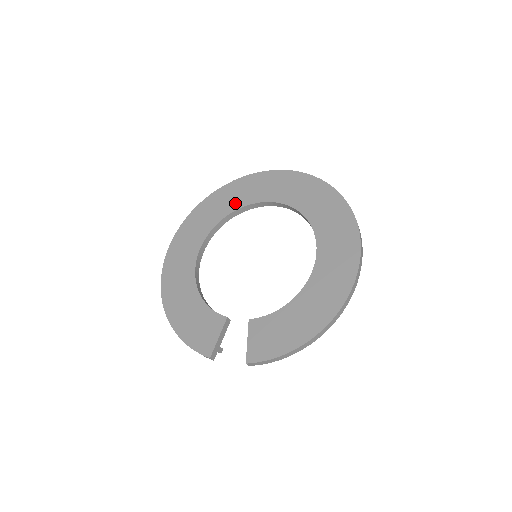
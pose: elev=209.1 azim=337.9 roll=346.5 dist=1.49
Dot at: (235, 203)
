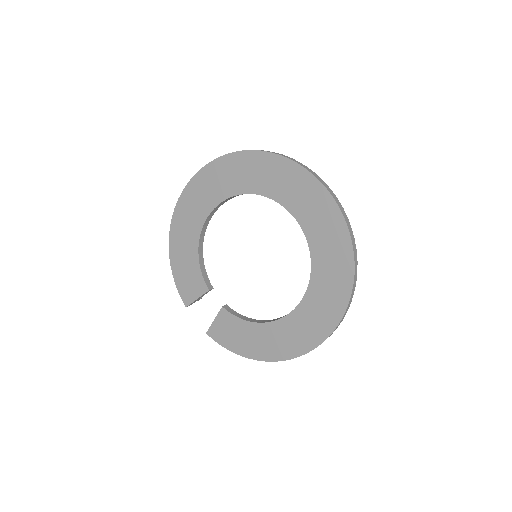
Dot at: (265, 186)
